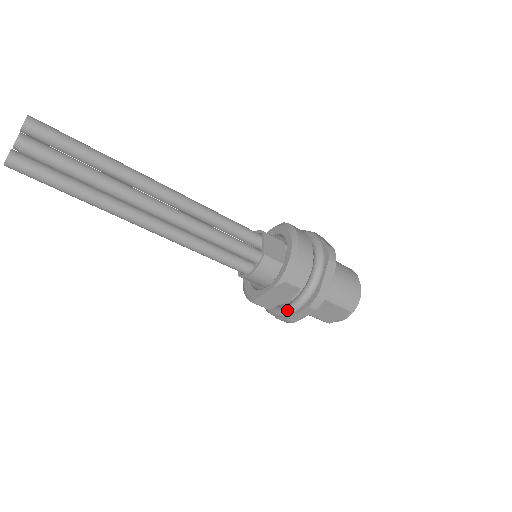
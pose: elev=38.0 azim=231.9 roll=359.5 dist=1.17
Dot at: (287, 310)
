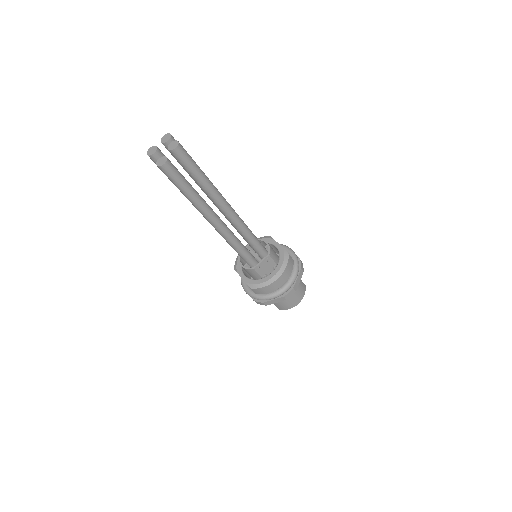
Dot at: (244, 289)
